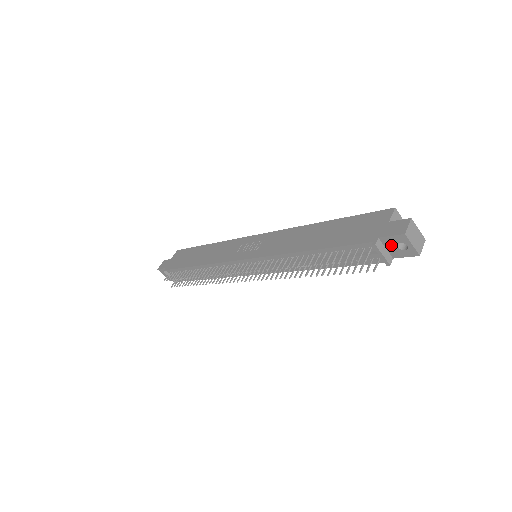
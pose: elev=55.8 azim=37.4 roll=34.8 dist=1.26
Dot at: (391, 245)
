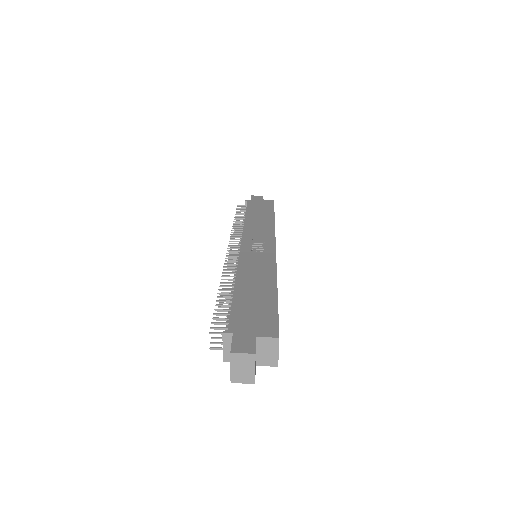
Dot at: occluded
